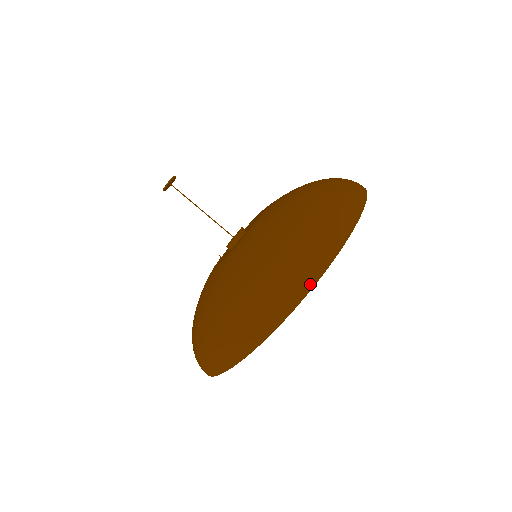
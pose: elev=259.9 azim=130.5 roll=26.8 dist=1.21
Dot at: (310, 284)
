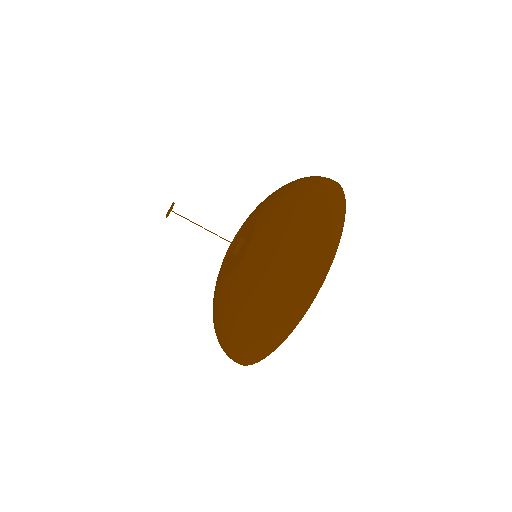
Dot at: (317, 287)
